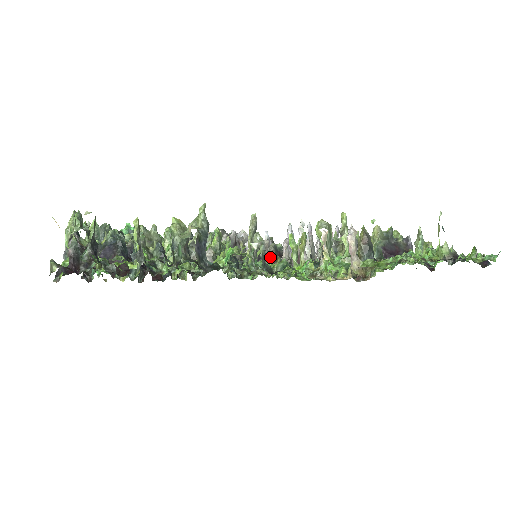
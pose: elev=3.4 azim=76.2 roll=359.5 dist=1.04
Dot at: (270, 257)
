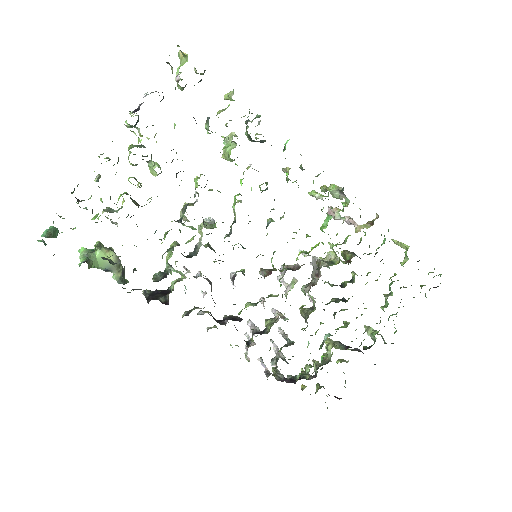
Dot at: (264, 271)
